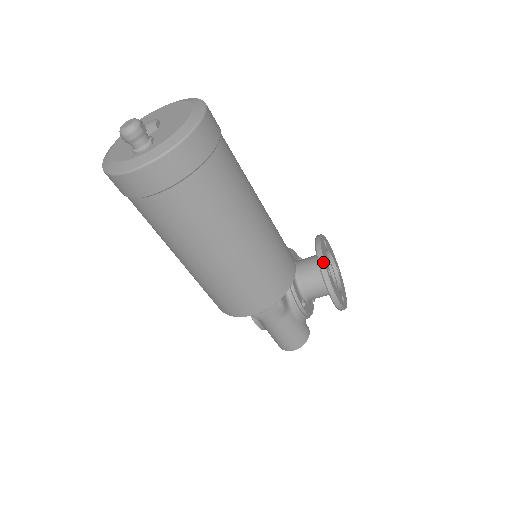
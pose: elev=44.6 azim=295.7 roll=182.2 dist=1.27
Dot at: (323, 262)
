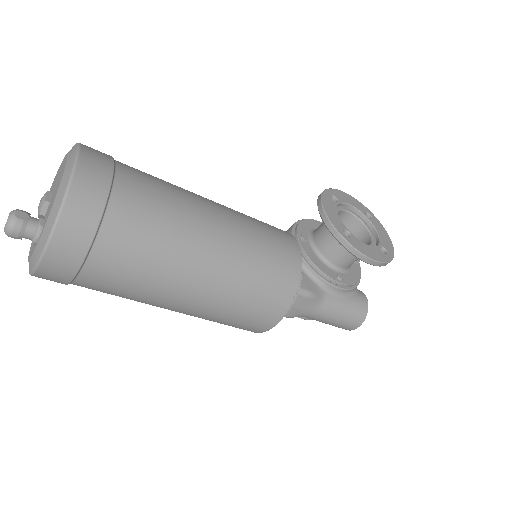
Dot at: (332, 227)
